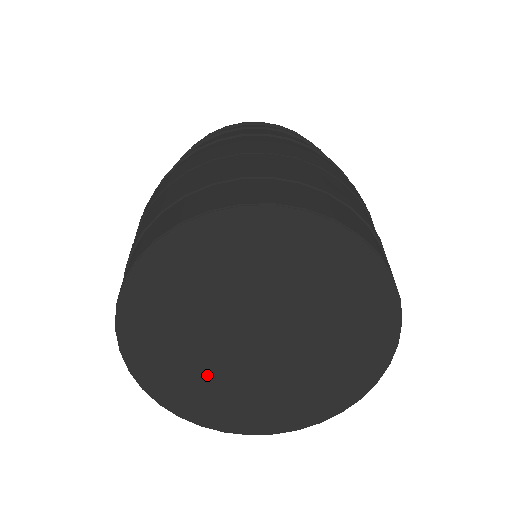
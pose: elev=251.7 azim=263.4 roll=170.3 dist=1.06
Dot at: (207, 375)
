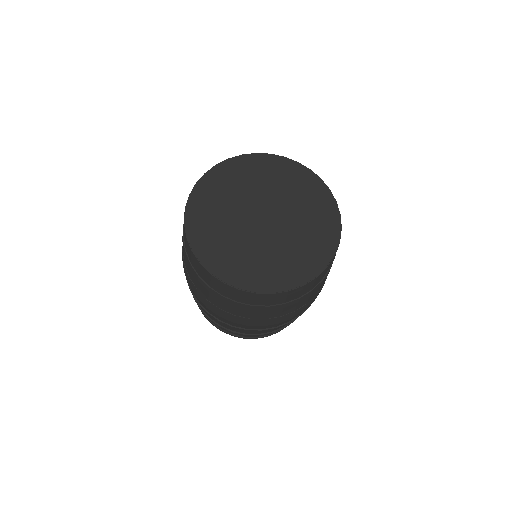
Dot at: (228, 235)
